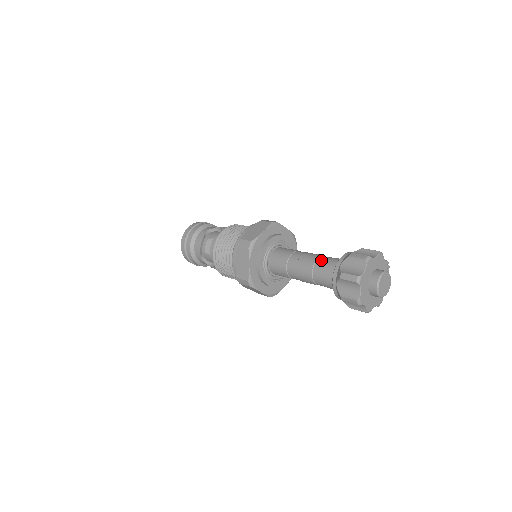
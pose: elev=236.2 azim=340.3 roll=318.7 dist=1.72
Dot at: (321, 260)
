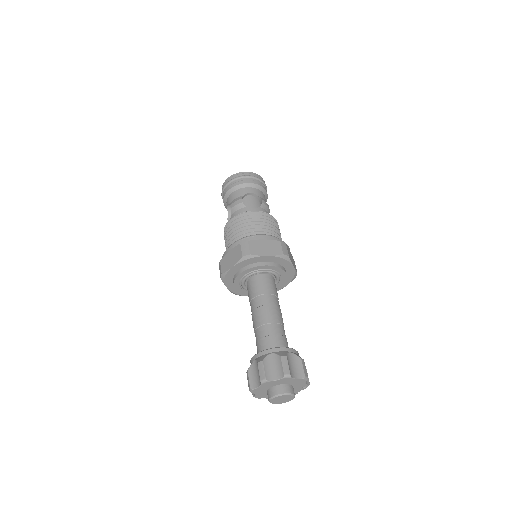
Dot at: (273, 327)
